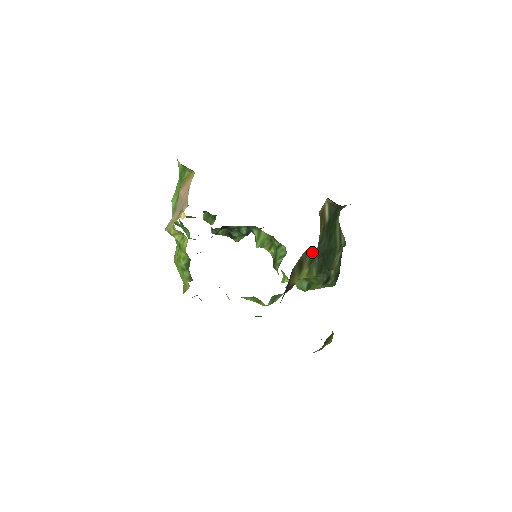
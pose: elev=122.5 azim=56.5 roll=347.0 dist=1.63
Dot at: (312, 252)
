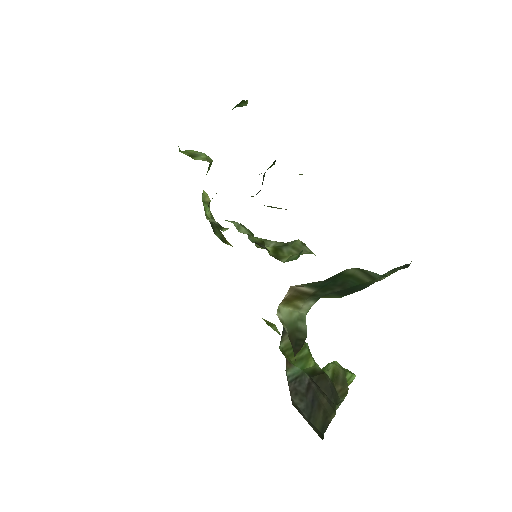
Dot at: occluded
